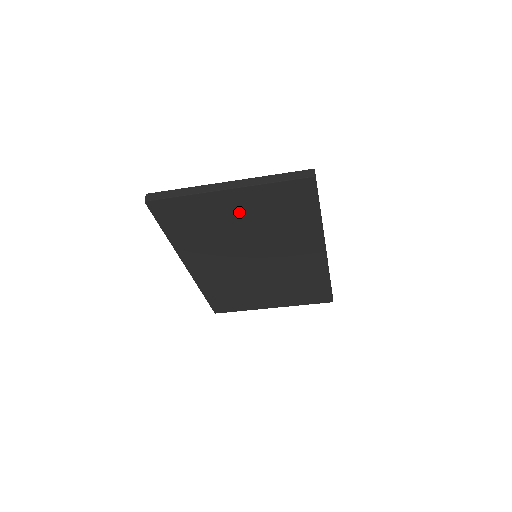
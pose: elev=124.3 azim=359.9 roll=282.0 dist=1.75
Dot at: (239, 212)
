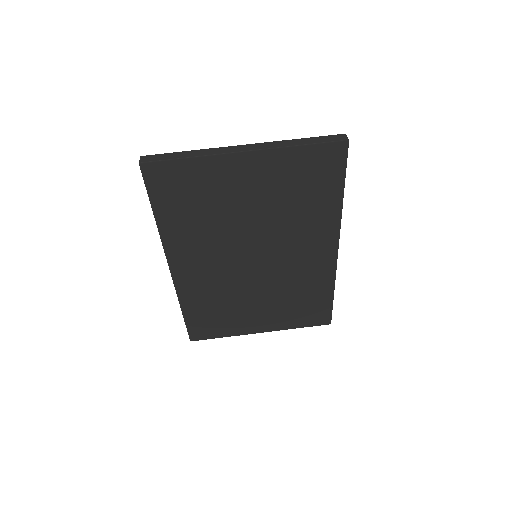
Dot at: (252, 187)
